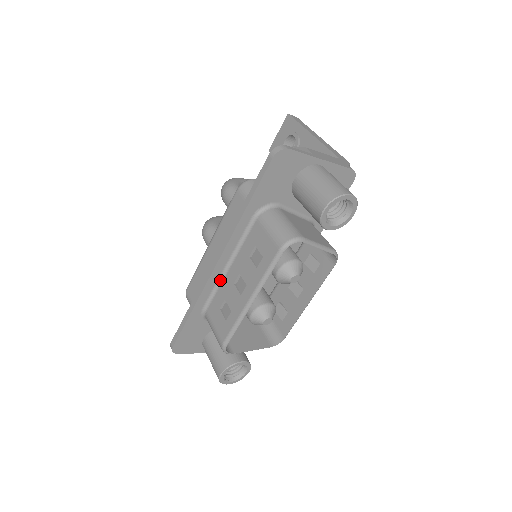
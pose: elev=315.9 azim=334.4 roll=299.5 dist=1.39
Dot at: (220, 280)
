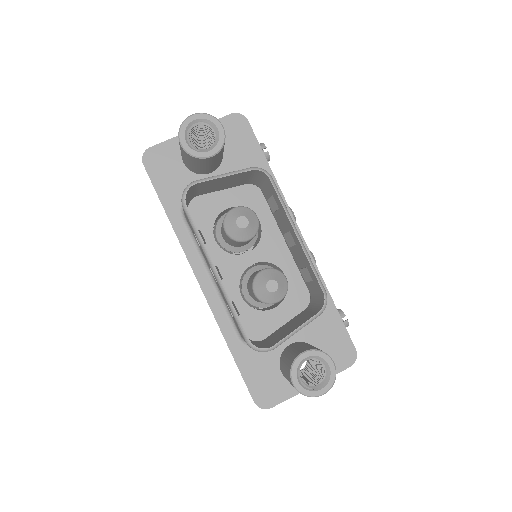
Dot at: (220, 295)
